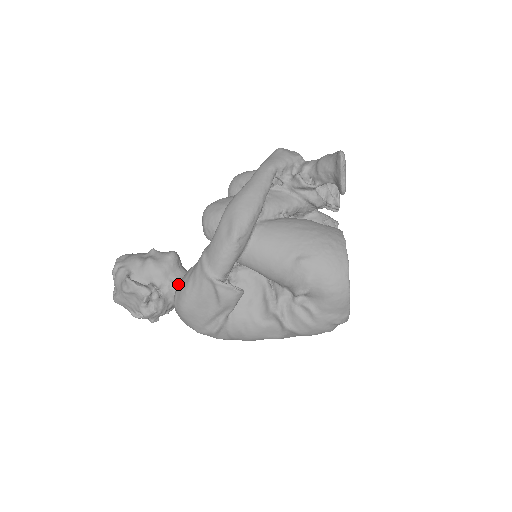
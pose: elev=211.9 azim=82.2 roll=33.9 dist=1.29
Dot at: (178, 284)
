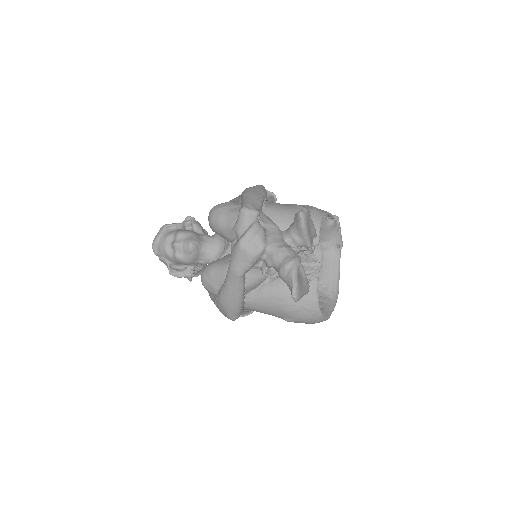
Dot at: (206, 263)
